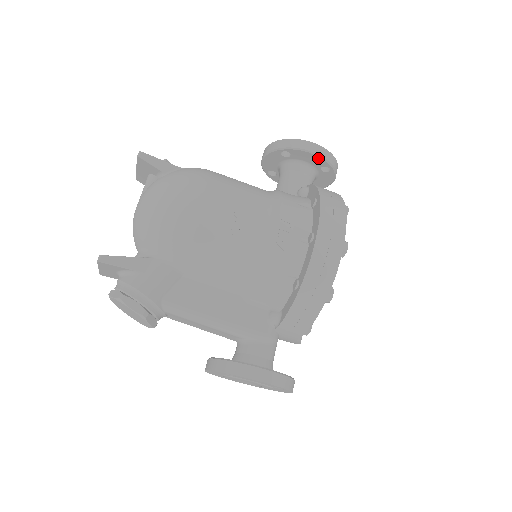
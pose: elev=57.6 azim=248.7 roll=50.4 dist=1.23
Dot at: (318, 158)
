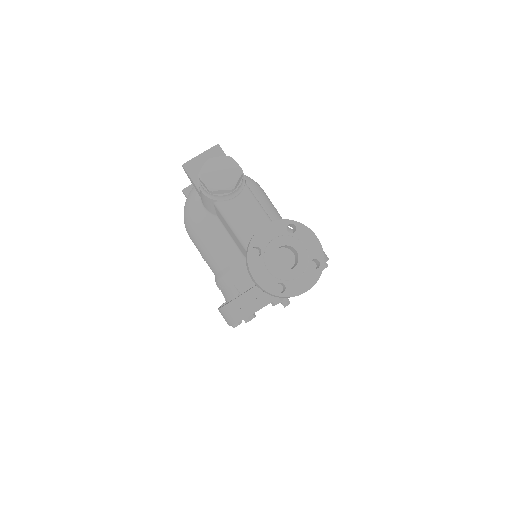
Dot at: occluded
